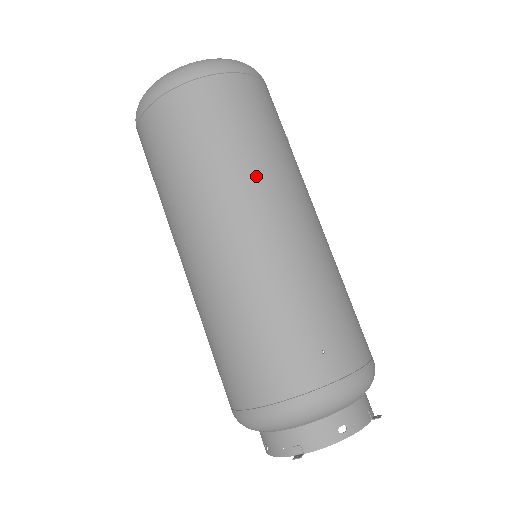
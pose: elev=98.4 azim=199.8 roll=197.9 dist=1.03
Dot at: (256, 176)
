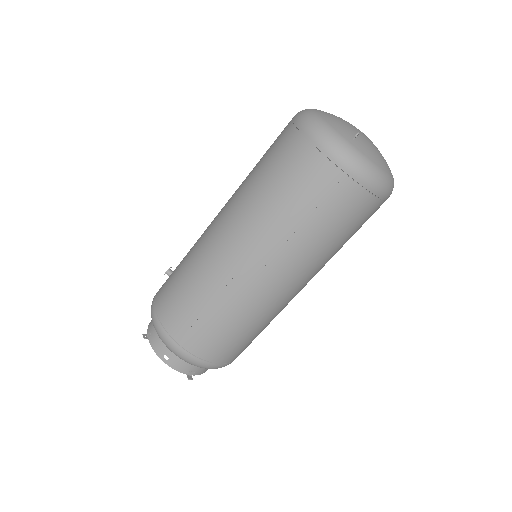
Dot at: occluded
